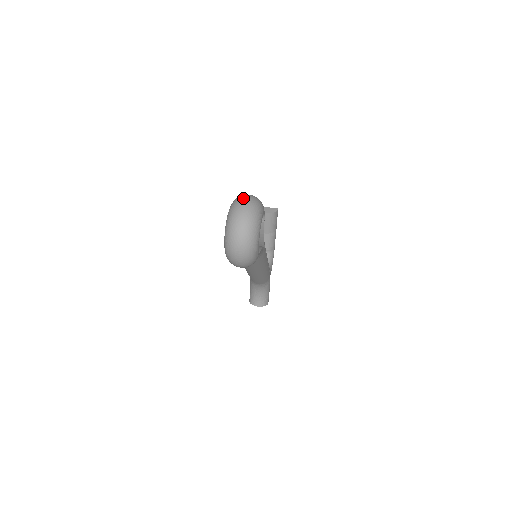
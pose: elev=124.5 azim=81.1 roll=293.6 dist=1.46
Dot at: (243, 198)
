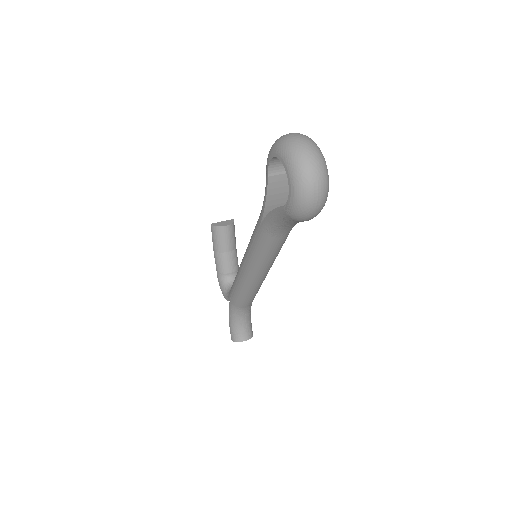
Dot at: (289, 134)
